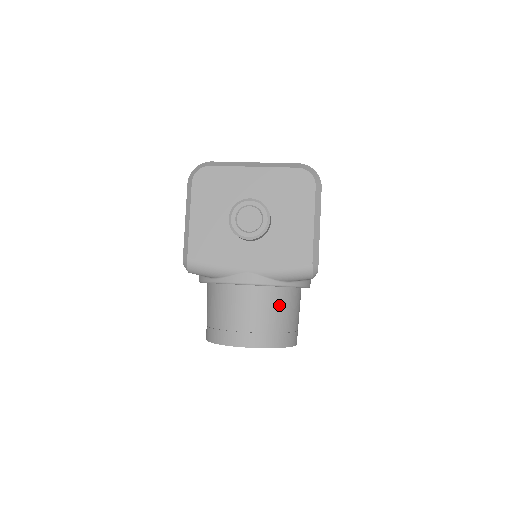
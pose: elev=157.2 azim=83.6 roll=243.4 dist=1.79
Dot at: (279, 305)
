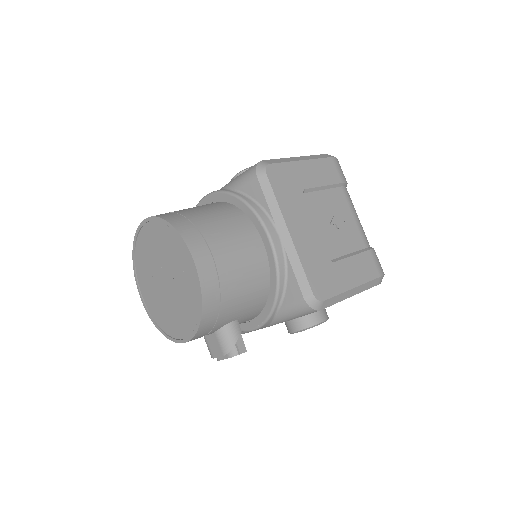
Dot at: (211, 208)
